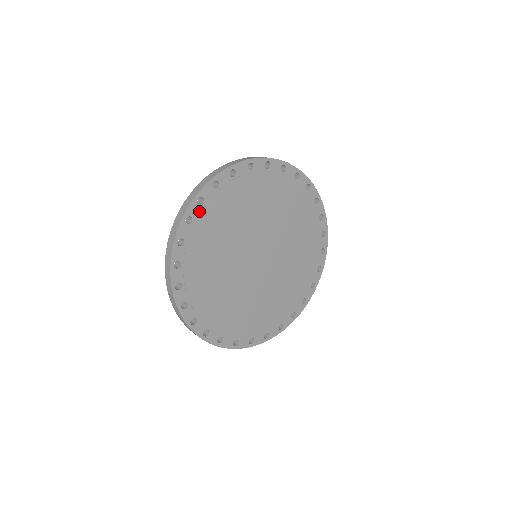
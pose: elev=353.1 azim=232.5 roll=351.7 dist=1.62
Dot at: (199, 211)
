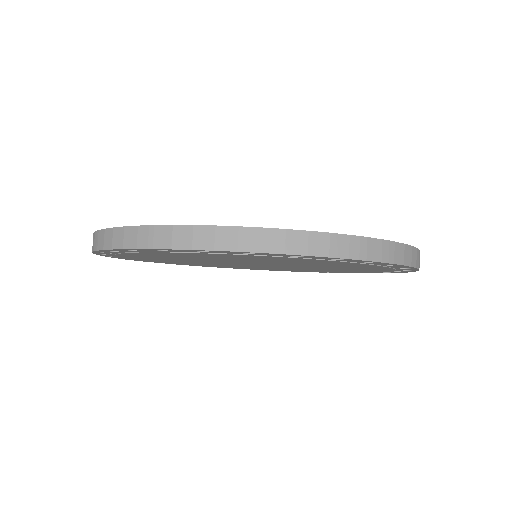
Dot at: (118, 252)
